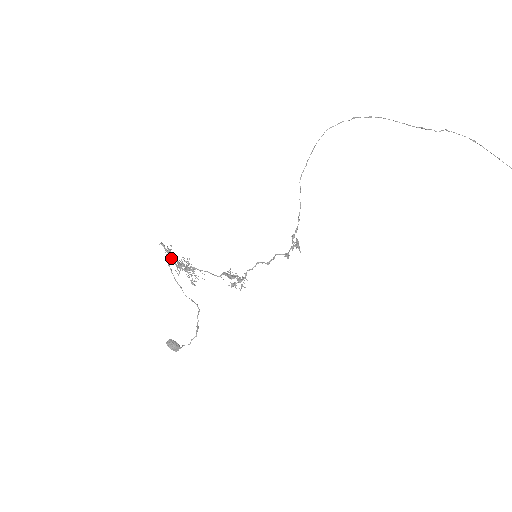
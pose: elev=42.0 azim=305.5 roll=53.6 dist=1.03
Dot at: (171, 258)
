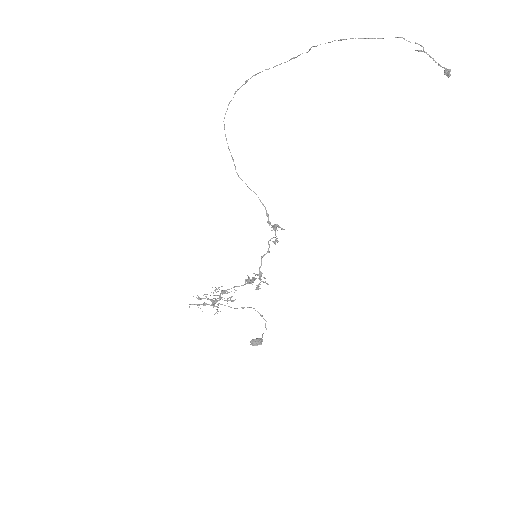
Dot at: occluded
